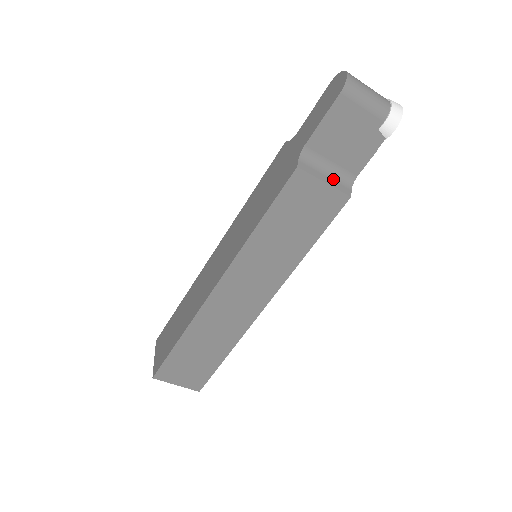
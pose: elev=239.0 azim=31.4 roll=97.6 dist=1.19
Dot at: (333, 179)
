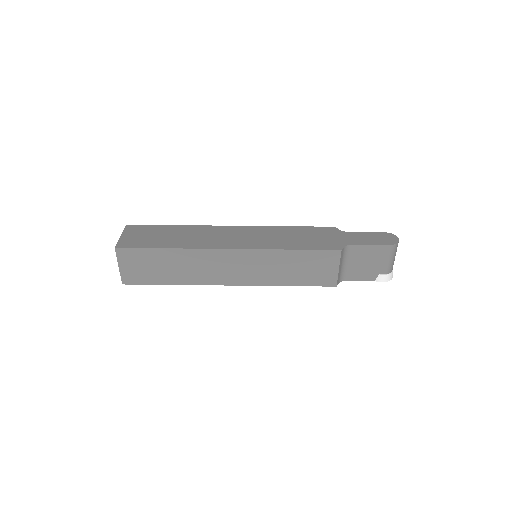
Dot at: (341, 271)
